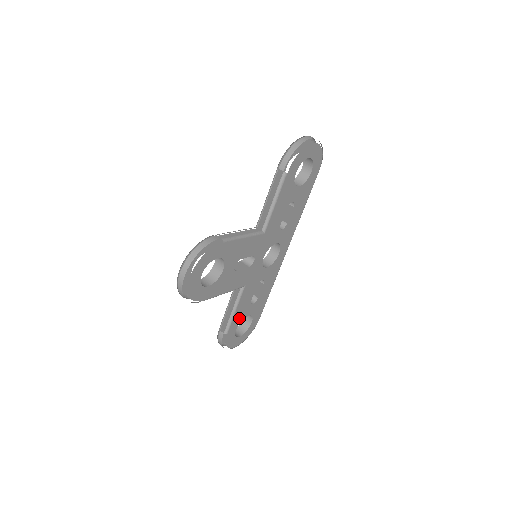
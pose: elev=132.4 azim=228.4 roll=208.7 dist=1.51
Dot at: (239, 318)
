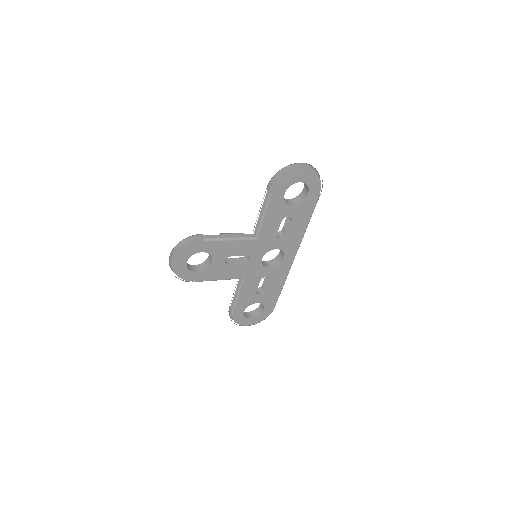
Dot at: (245, 303)
